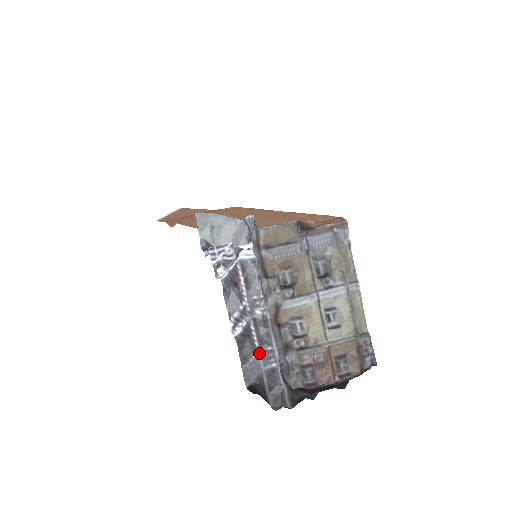
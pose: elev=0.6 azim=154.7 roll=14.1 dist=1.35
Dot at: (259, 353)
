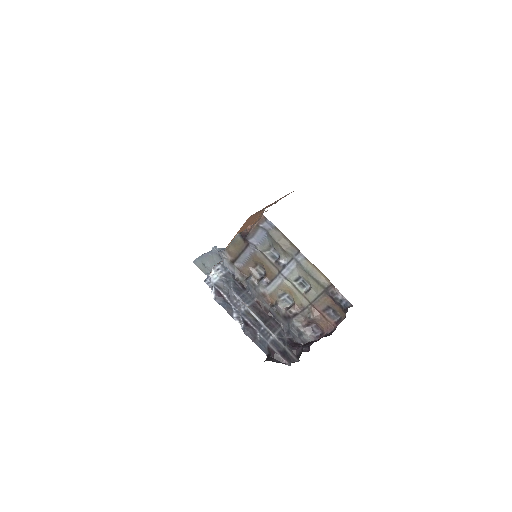
Dot at: (259, 333)
